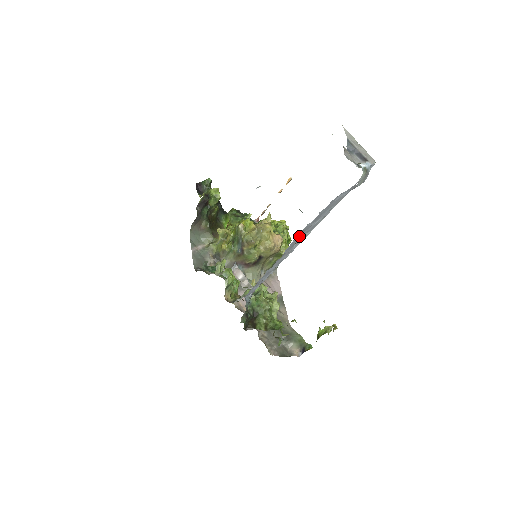
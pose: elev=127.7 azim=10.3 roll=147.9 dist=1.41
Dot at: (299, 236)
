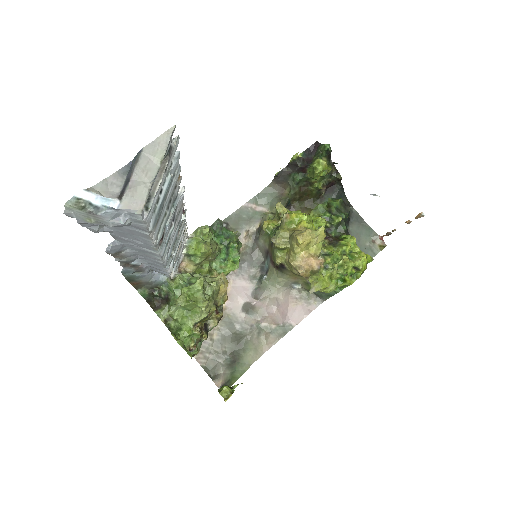
Dot at: (129, 243)
